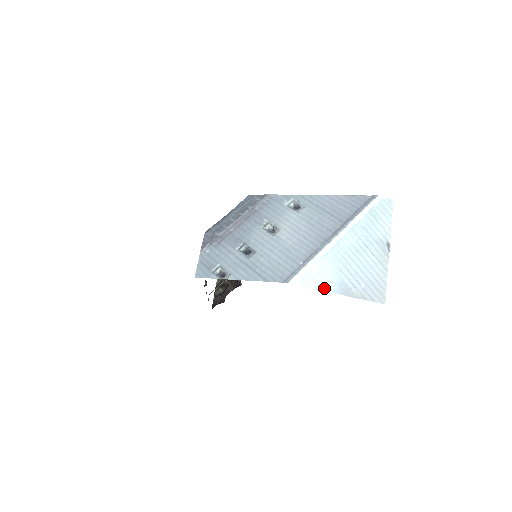
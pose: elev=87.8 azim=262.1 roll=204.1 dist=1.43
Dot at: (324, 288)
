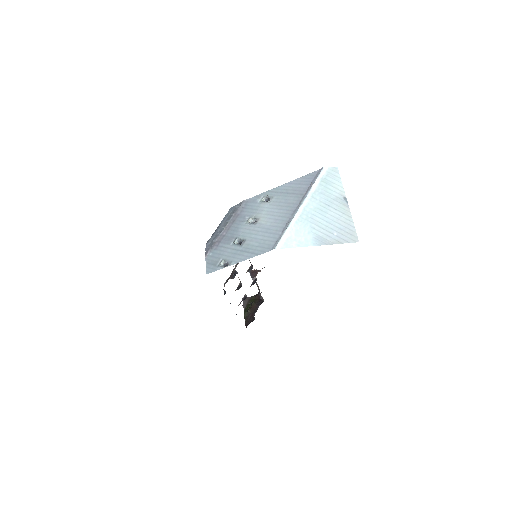
Dot at: (305, 245)
